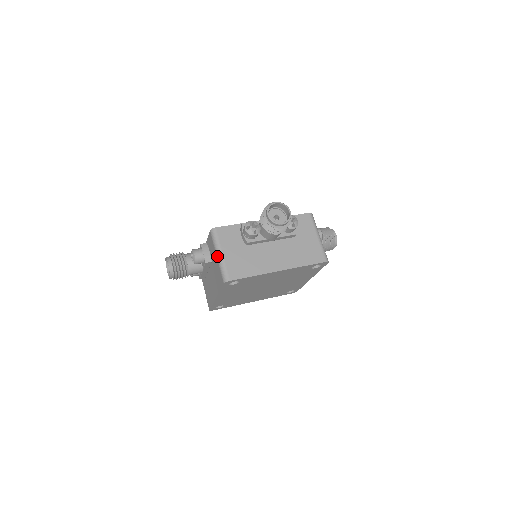
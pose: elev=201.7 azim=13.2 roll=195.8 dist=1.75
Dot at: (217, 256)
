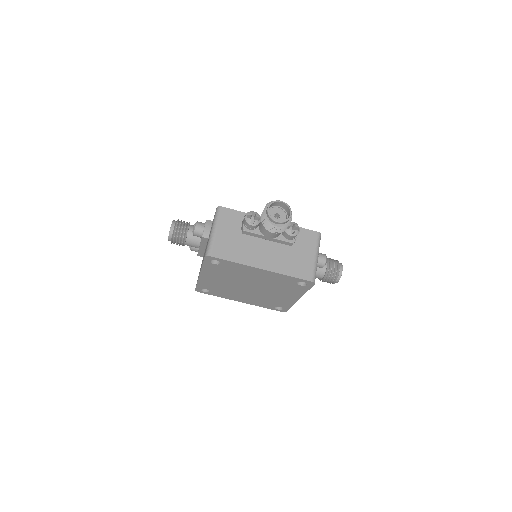
Dot at: (211, 231)
